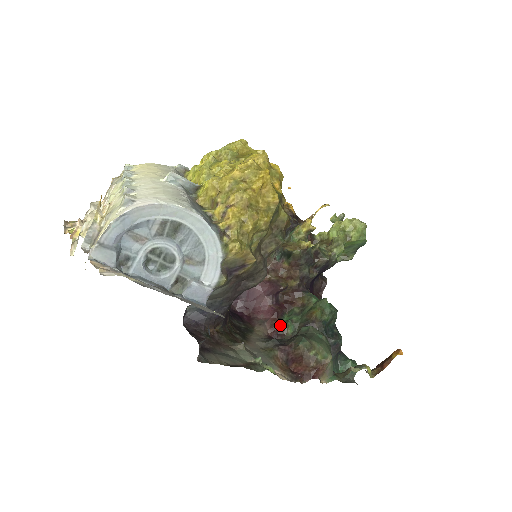
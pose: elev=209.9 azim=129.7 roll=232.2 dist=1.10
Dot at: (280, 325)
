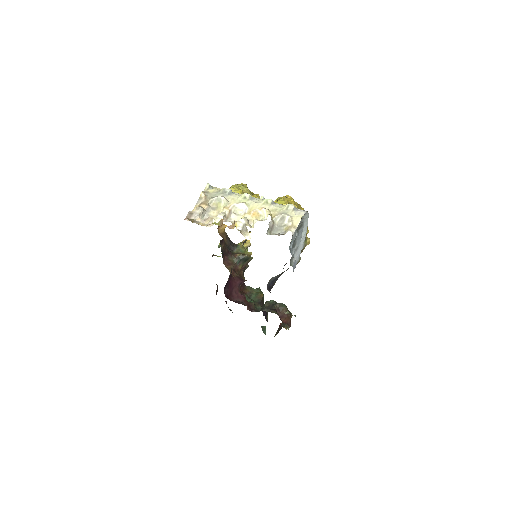
Dot at: (251, 304)
